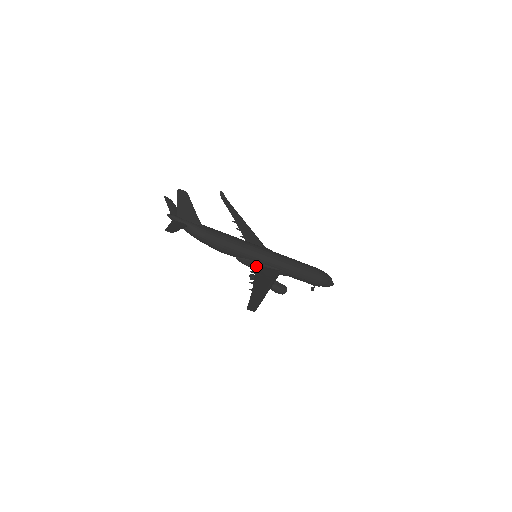
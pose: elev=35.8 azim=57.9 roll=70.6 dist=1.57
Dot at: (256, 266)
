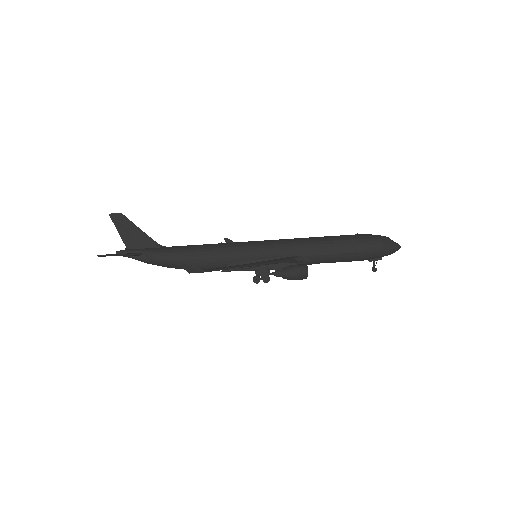
Dot at: occluded
